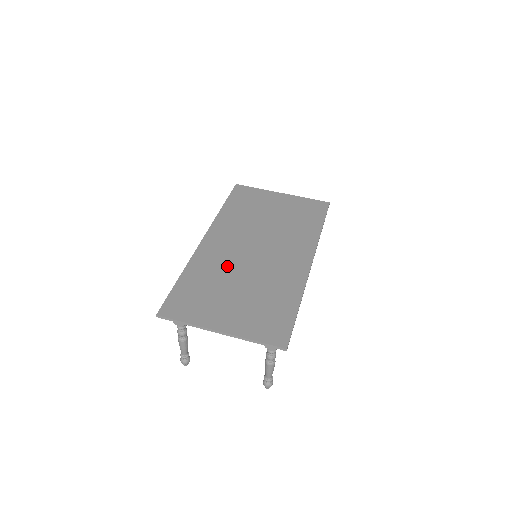
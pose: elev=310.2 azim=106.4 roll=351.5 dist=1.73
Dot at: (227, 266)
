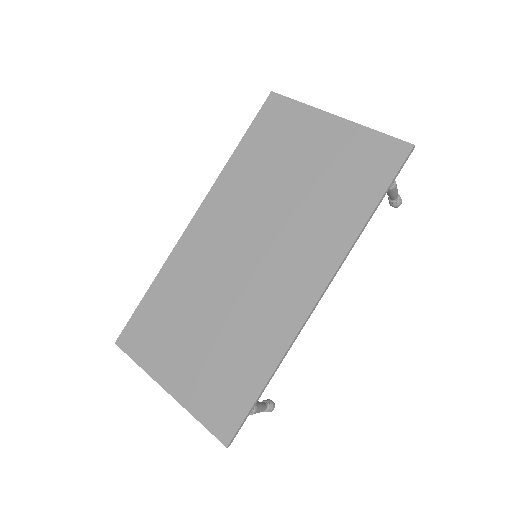
Dot at: (205, 279)
